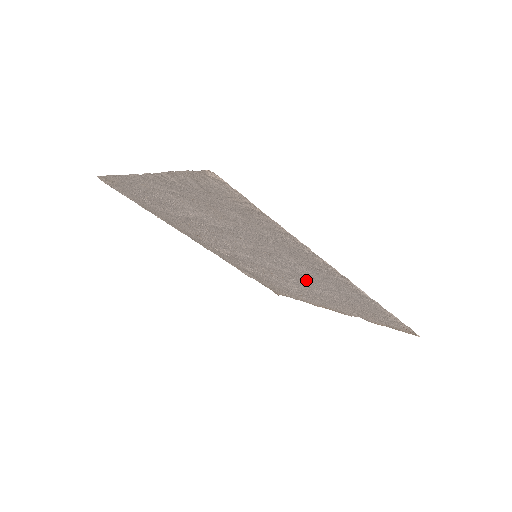
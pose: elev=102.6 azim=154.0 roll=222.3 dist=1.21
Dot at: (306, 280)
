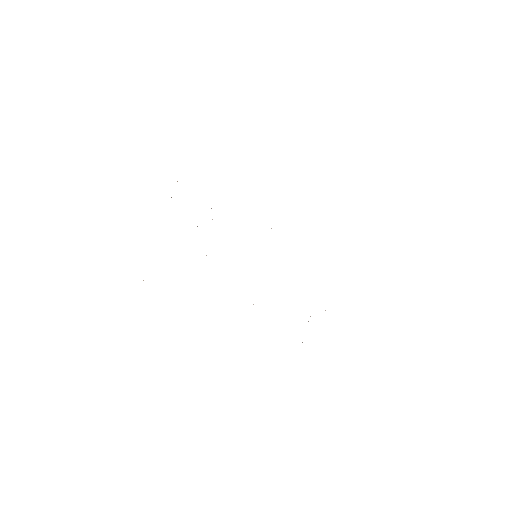
Dot at: occluded
